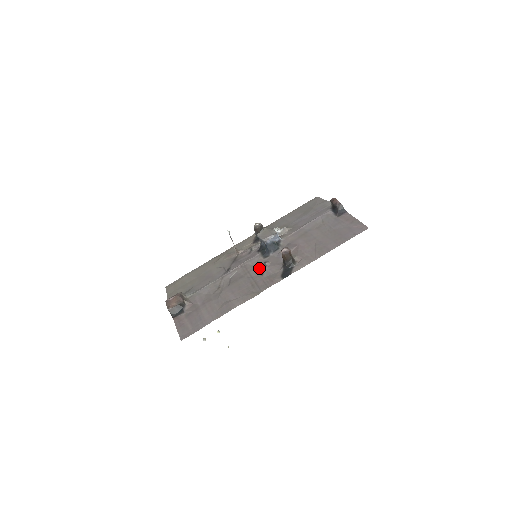
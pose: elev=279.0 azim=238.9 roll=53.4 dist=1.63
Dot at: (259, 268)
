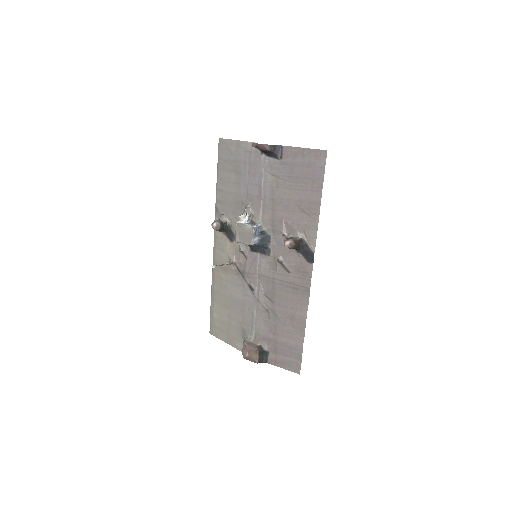
Dot at: (278, 268)
